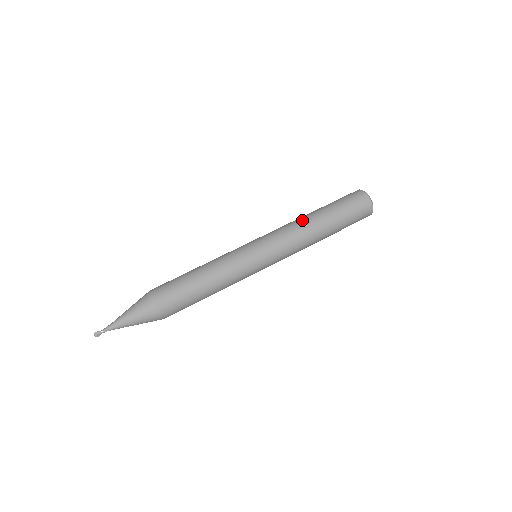
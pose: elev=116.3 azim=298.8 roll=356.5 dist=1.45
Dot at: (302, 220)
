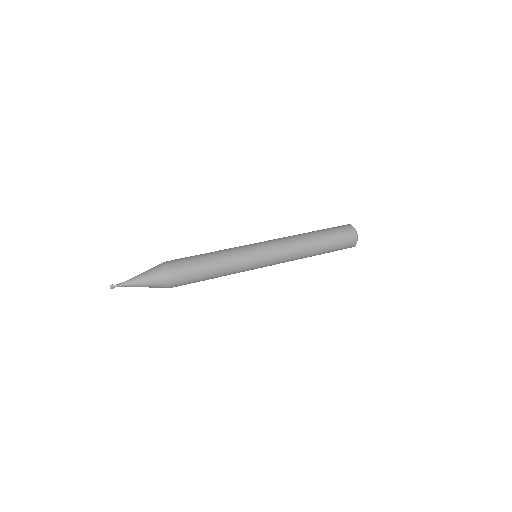
Dot at: (300, 237)
